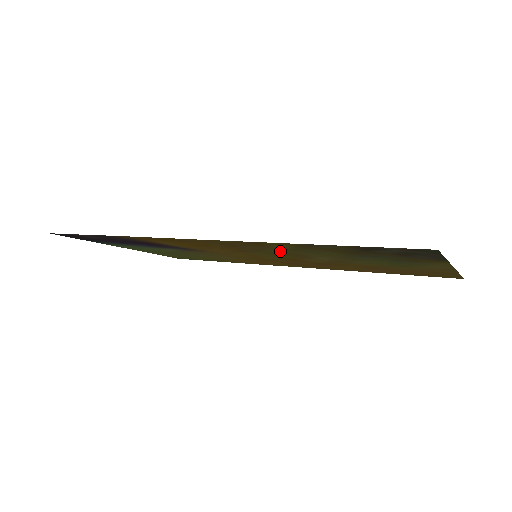
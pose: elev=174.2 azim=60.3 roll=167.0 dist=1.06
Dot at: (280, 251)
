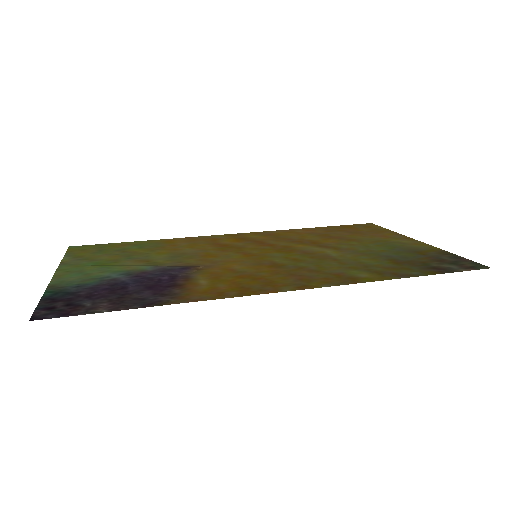
Dot at: (327, 265)
